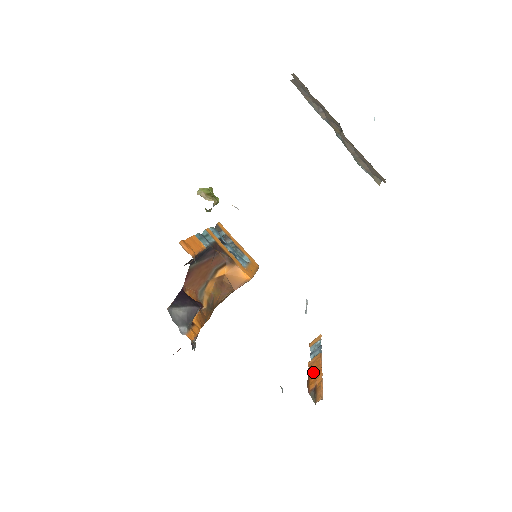
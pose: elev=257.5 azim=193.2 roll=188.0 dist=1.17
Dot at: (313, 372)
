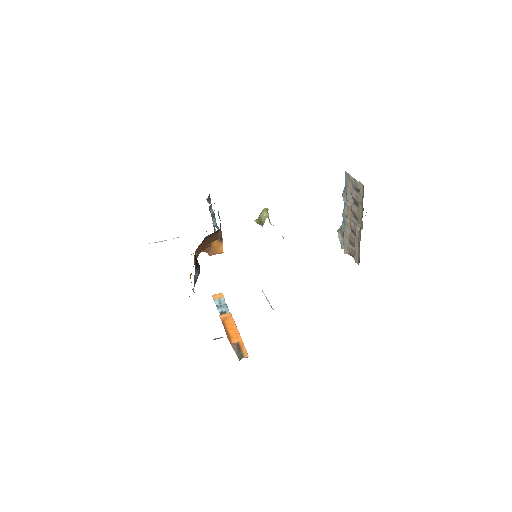
Dot at: (230, 328)
